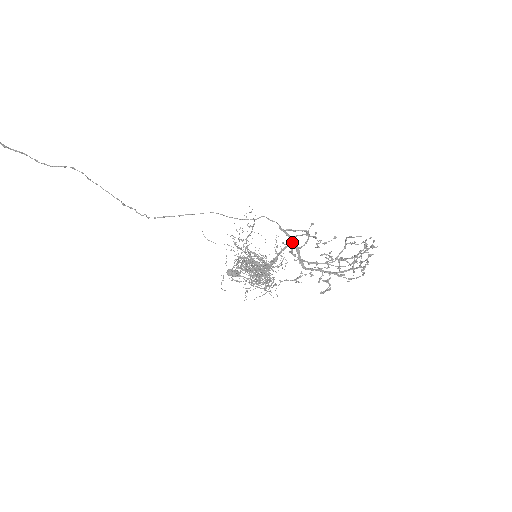
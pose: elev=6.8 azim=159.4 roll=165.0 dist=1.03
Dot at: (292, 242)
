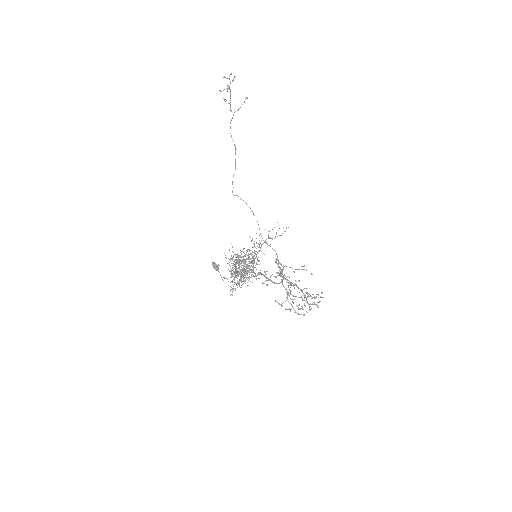
Dot at: occluded
